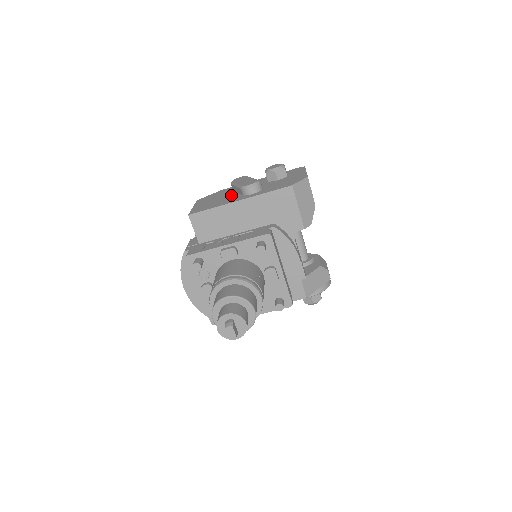
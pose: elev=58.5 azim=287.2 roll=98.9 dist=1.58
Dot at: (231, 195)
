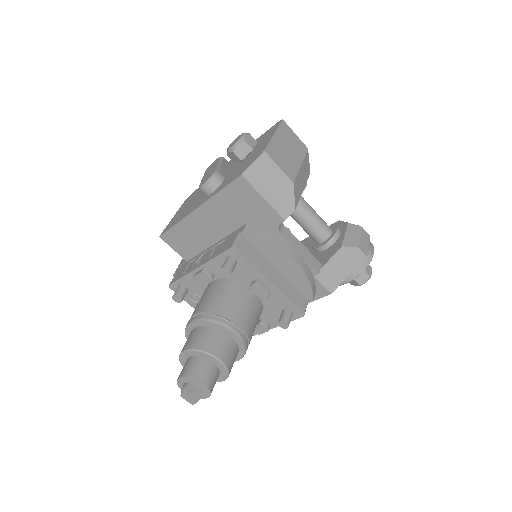
Dot at: (201, 194)
